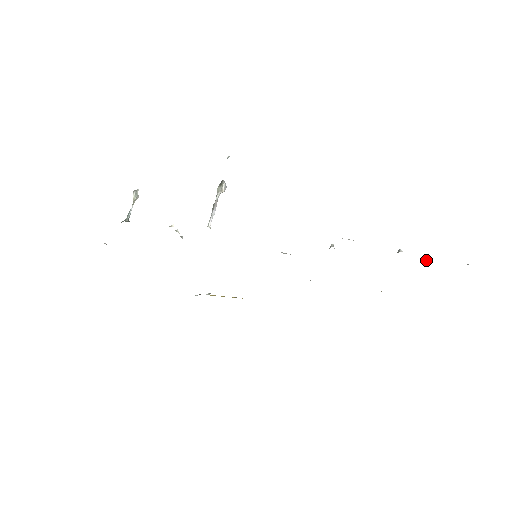
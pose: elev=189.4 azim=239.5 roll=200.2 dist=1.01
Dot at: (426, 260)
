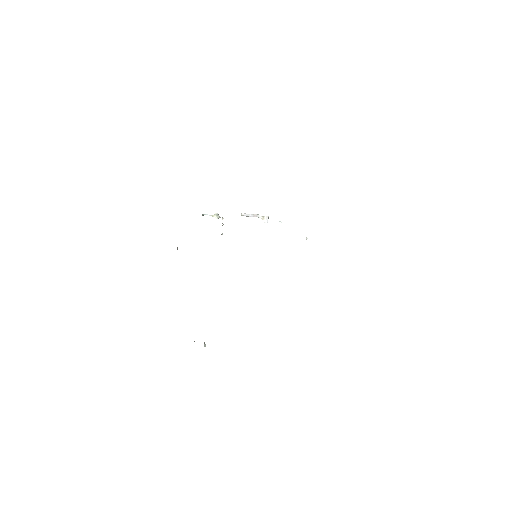
Dot at: occluded
